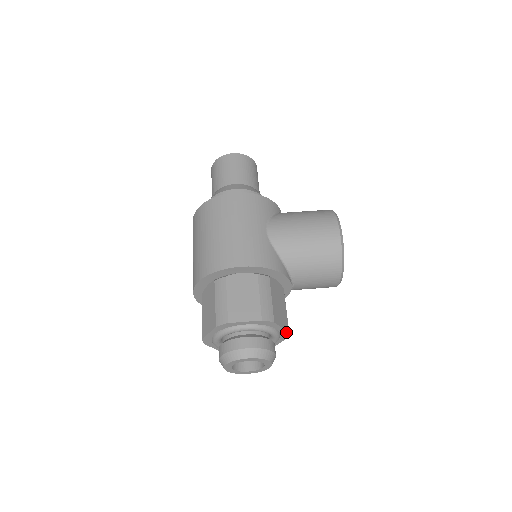
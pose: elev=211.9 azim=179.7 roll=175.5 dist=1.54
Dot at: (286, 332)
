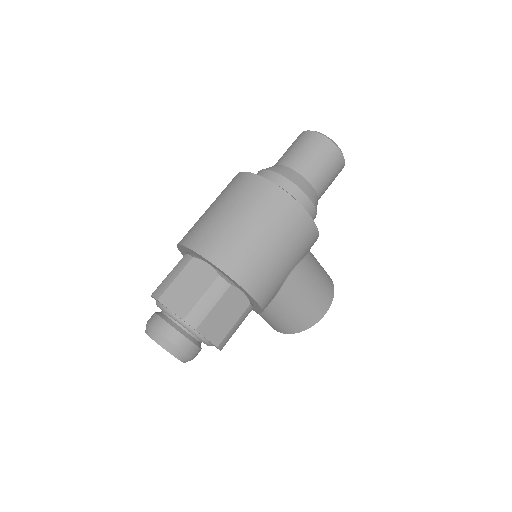
Dot at: occluded
